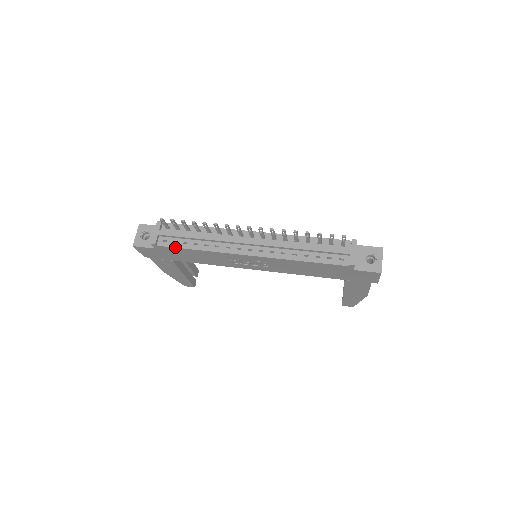
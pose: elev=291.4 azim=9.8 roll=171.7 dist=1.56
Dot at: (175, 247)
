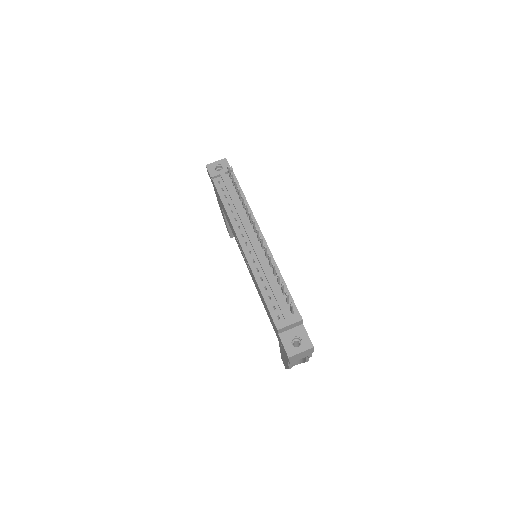
Dot at: (218, 192)
